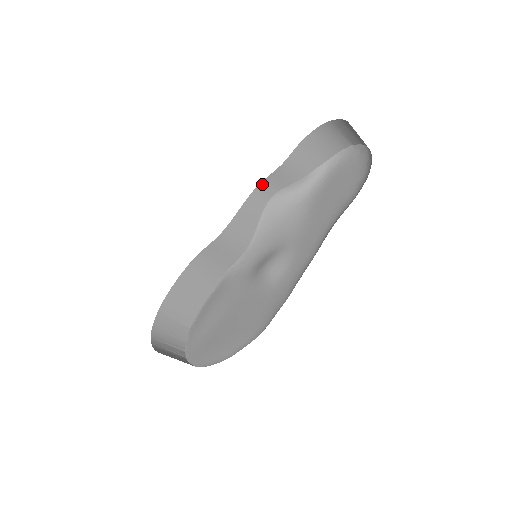
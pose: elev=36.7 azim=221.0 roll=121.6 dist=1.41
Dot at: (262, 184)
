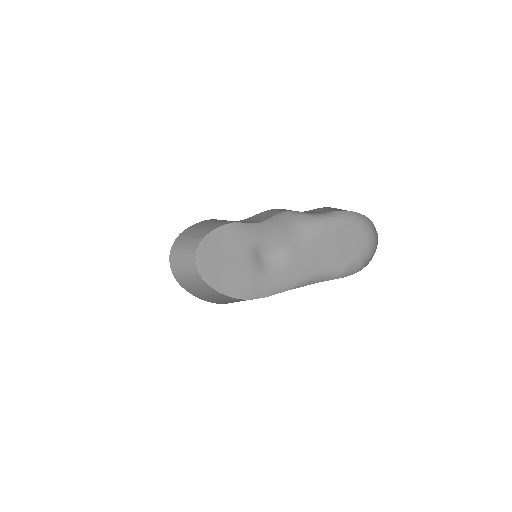
Dot at: occluded
